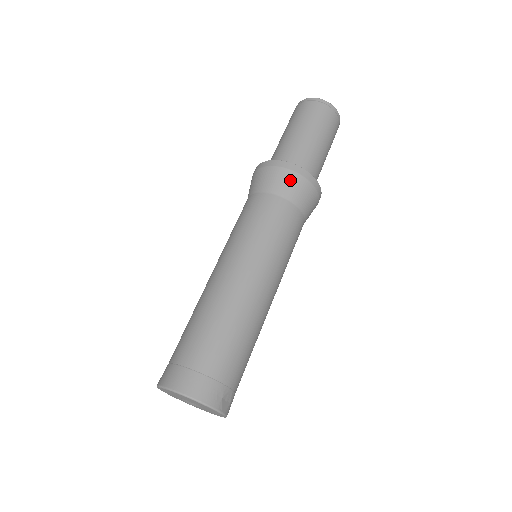
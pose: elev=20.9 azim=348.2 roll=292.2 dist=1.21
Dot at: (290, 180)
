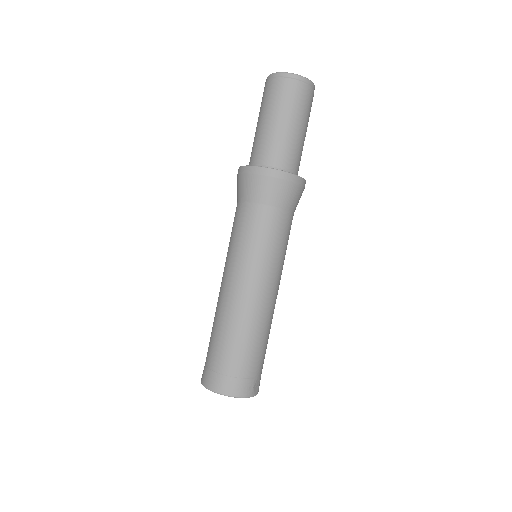
Dot at: (276, 188)
